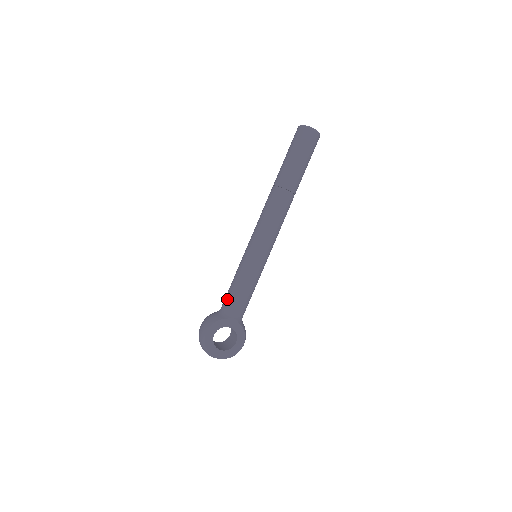
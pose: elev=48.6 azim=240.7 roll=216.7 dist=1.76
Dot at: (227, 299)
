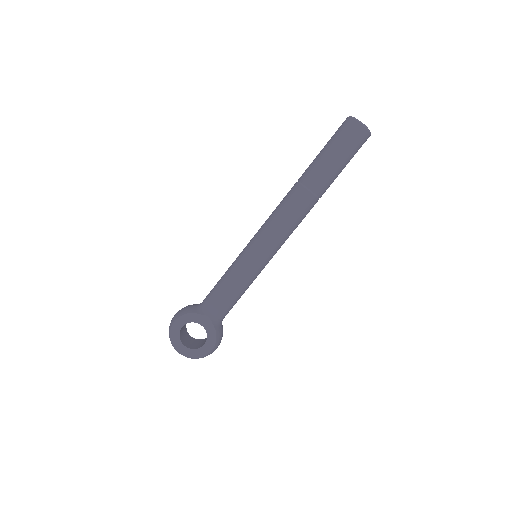
Dot at: (209, 293)
